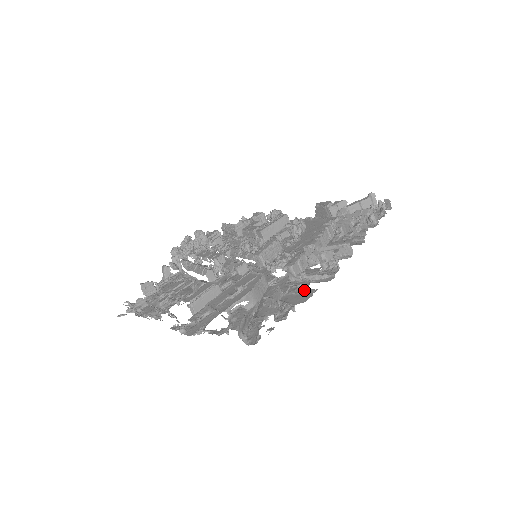
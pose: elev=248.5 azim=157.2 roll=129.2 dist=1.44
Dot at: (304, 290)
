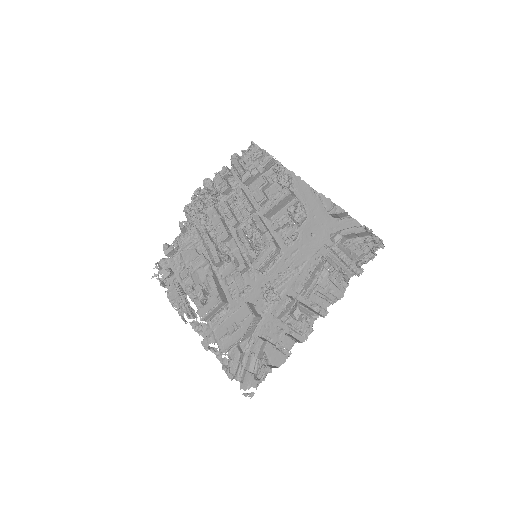
Dot at: occluded
